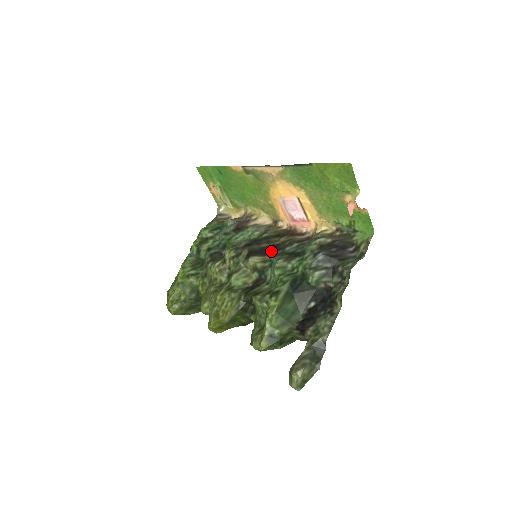
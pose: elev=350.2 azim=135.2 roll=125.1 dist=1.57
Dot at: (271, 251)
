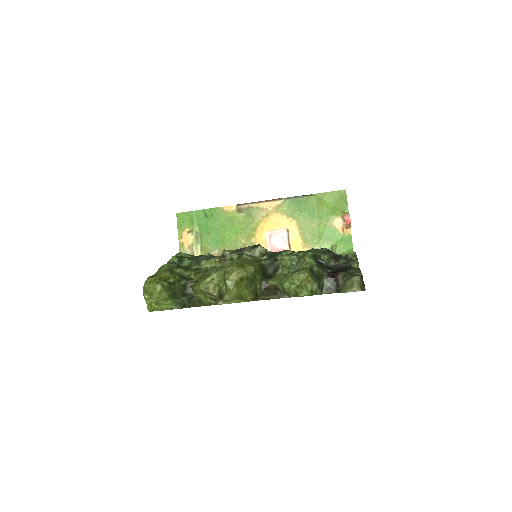
Dot at: occluded
